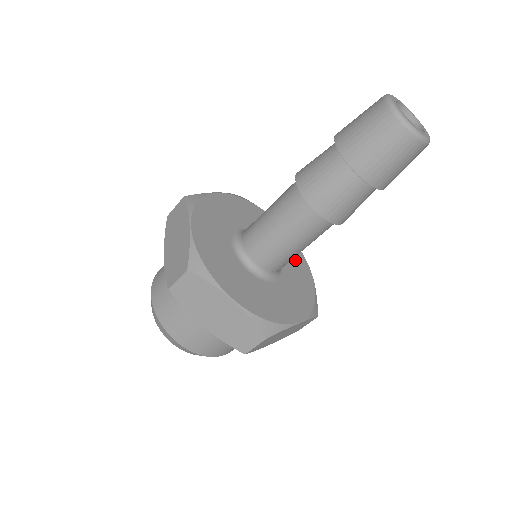
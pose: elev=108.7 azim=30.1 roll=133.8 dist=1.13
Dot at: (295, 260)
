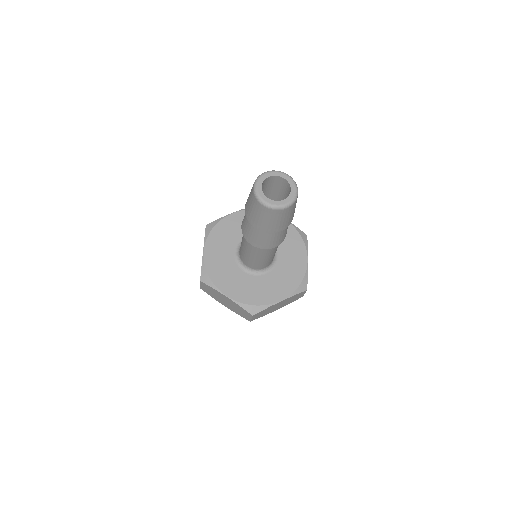
Dot at: (293, 249)
